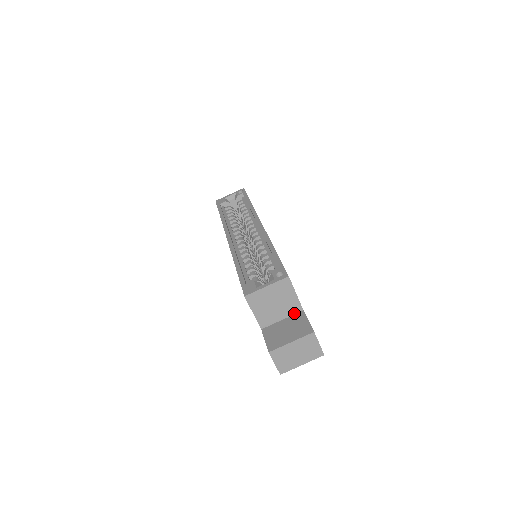
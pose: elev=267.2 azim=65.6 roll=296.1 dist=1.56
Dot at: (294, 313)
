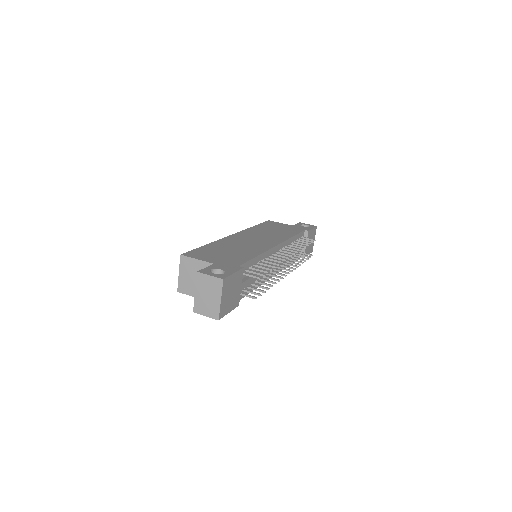
Dot at: occluded
